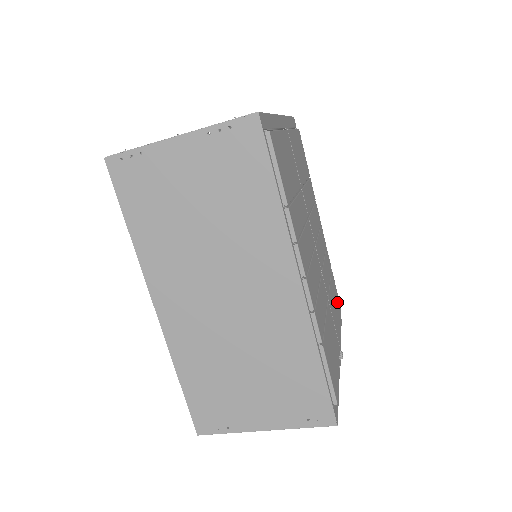
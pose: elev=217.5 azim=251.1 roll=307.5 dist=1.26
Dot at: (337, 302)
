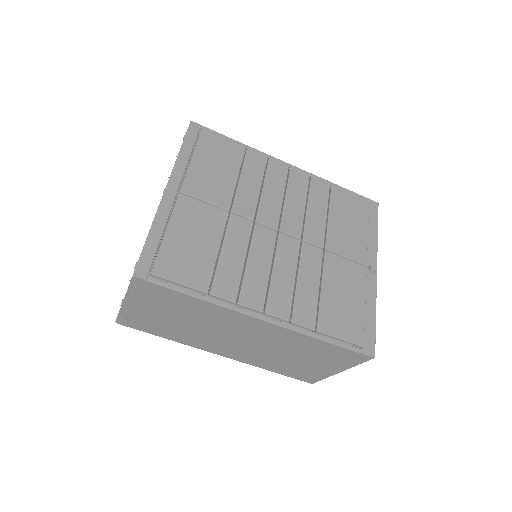
Dot at: (354, 209)
